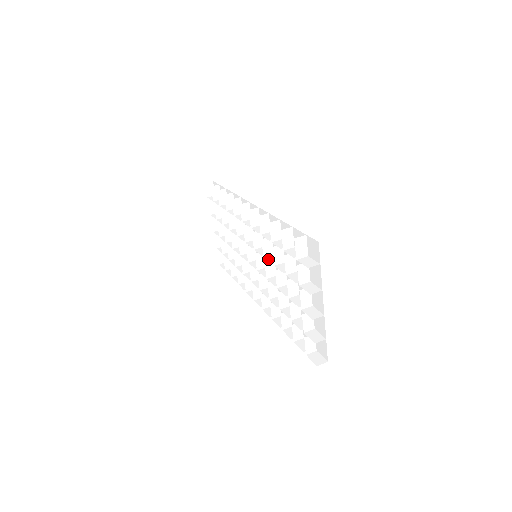
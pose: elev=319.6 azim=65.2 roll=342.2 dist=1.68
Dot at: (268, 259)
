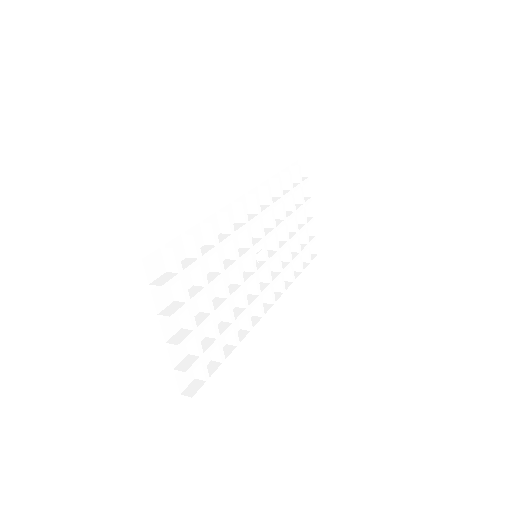
Dot at: occluded
